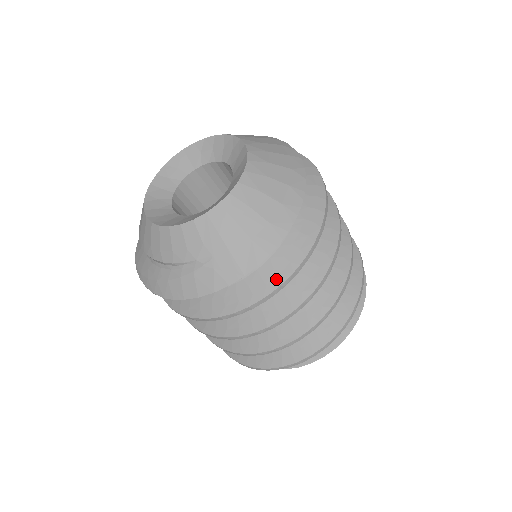
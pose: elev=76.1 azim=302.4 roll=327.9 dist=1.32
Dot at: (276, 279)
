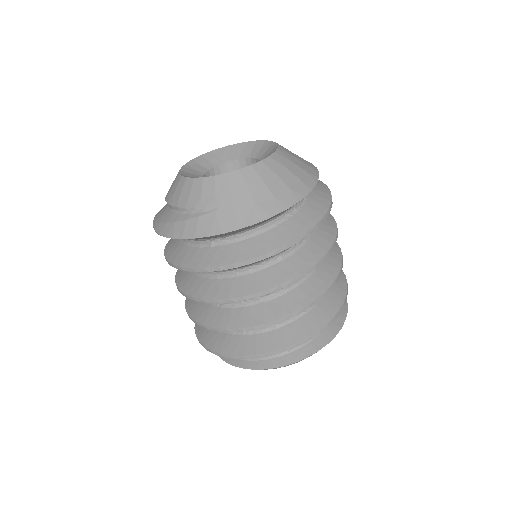
Dot at: (264, 248)
